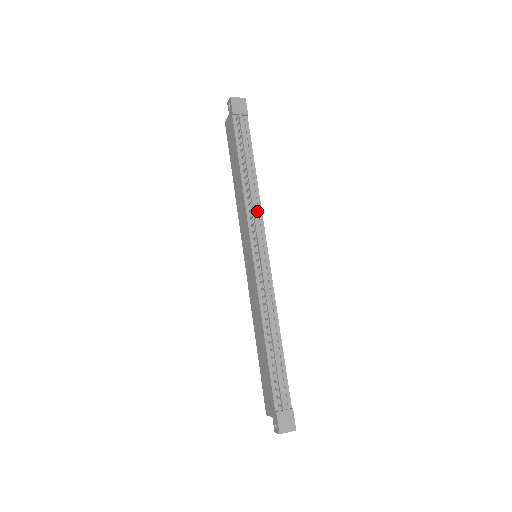
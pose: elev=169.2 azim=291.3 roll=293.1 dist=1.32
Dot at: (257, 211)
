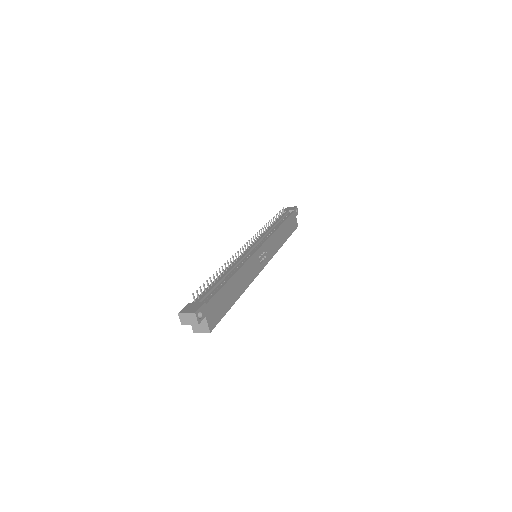
Dot at: (268, 235)
